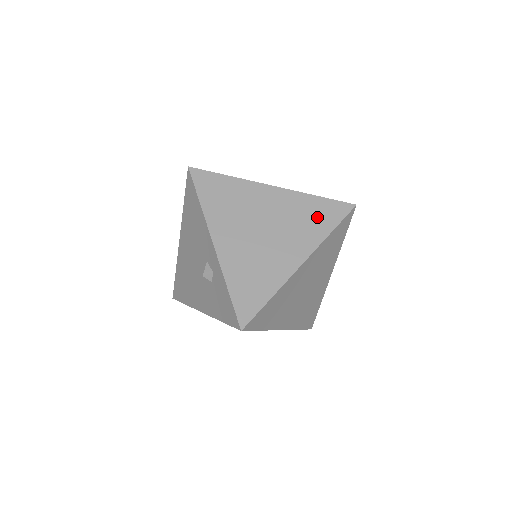
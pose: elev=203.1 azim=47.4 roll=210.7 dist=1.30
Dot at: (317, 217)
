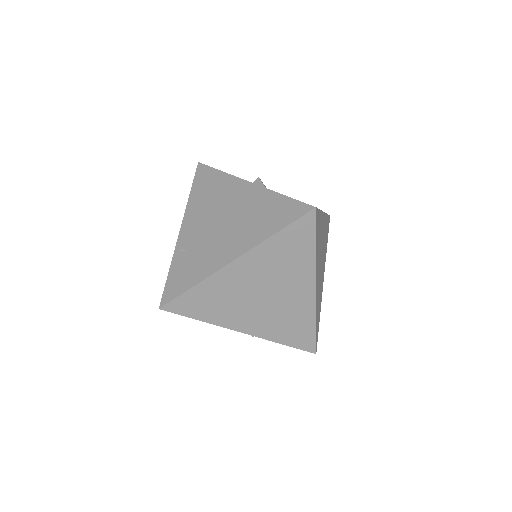
Dot at: (293, 249)
